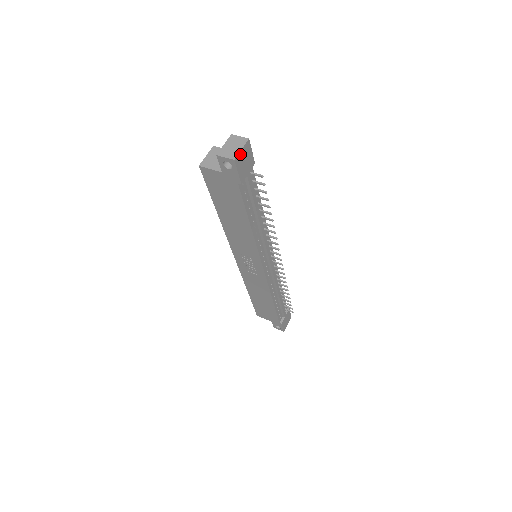
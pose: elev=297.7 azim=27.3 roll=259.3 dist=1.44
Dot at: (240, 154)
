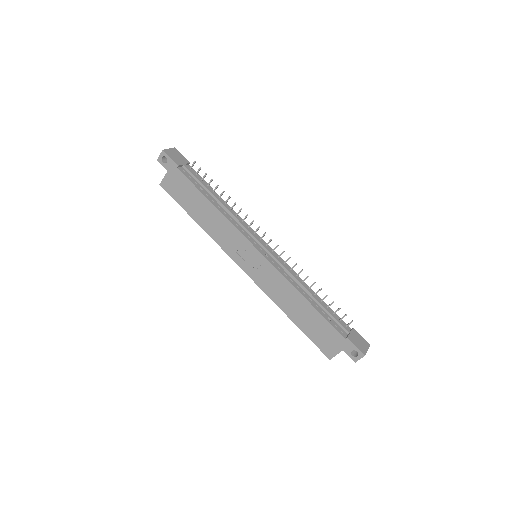
Dot at: (168, 150)
